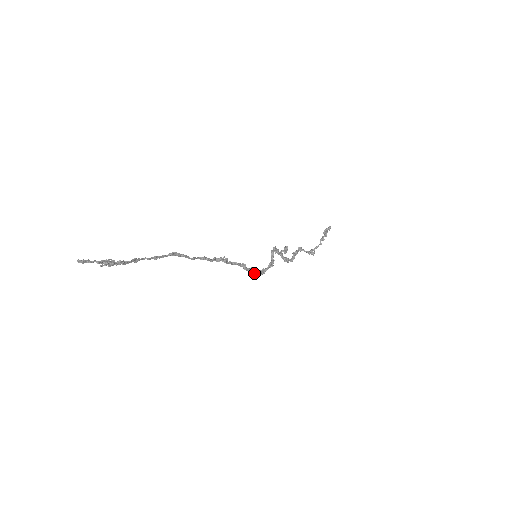
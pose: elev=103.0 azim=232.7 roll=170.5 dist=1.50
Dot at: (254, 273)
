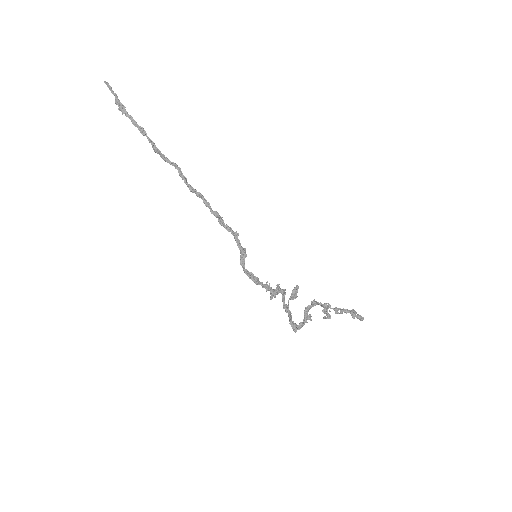
Dot at: (244, 257)
